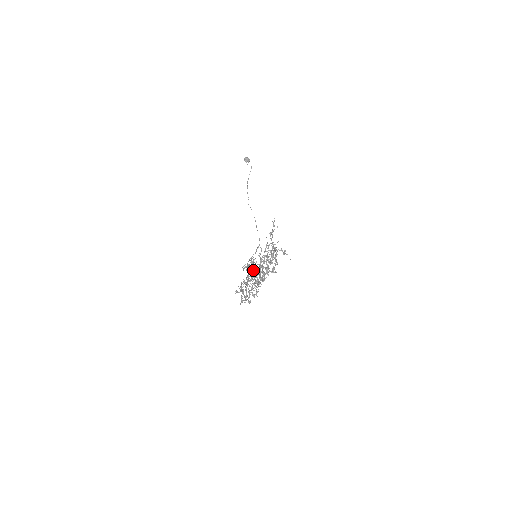
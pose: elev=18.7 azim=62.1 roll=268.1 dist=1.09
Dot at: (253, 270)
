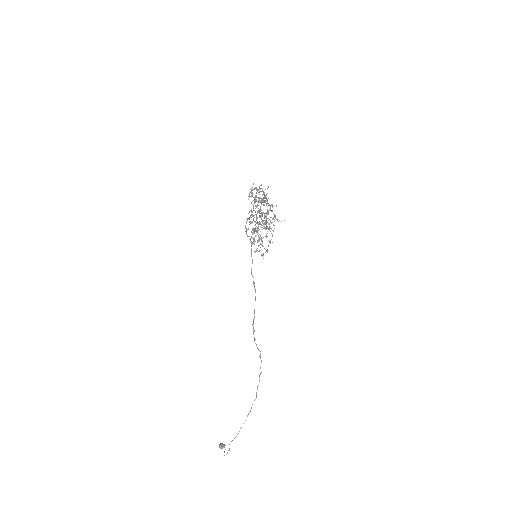
Dot at: (253, 183)
